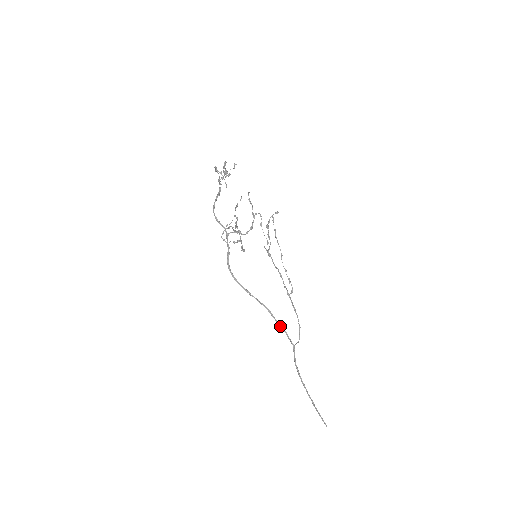
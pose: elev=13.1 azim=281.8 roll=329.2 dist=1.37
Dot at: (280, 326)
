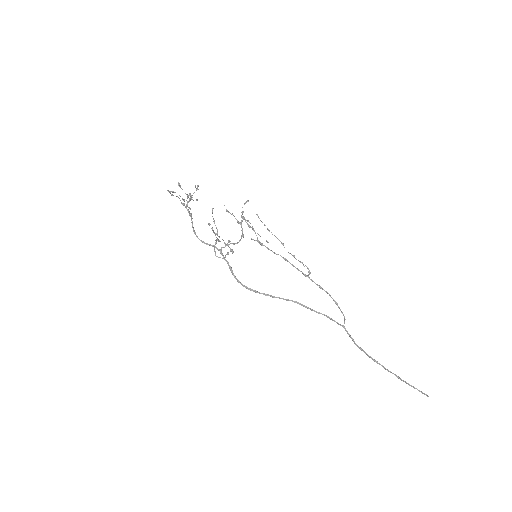
Dot at: (318, 313)
